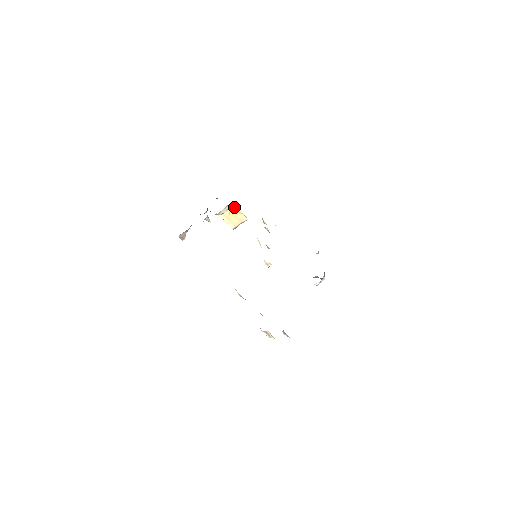
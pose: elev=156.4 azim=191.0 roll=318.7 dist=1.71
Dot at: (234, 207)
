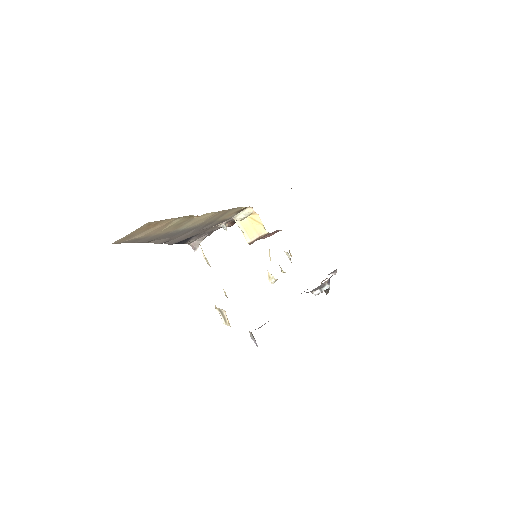
Dot at: (255, 214)
